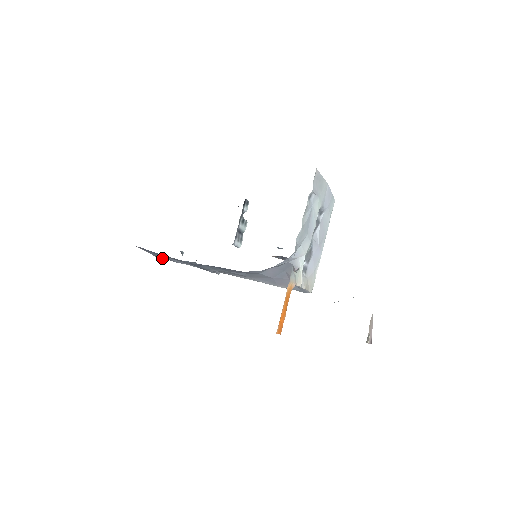
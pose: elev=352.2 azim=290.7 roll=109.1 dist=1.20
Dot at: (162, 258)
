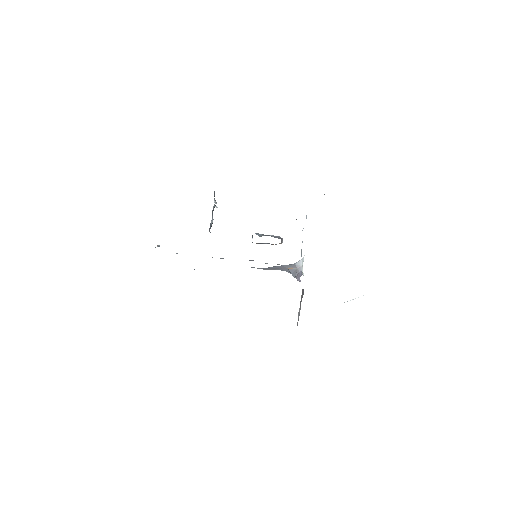
Dot at: occluded
